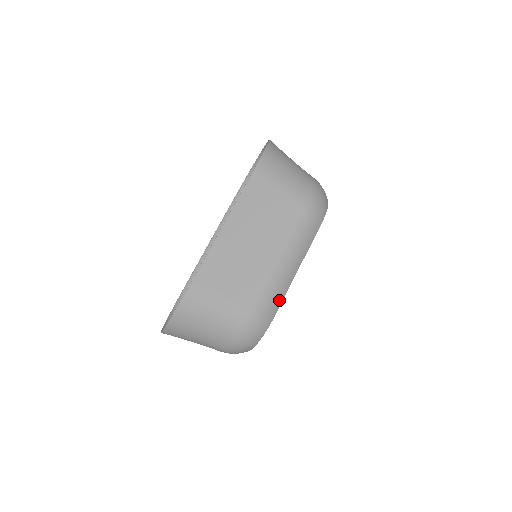
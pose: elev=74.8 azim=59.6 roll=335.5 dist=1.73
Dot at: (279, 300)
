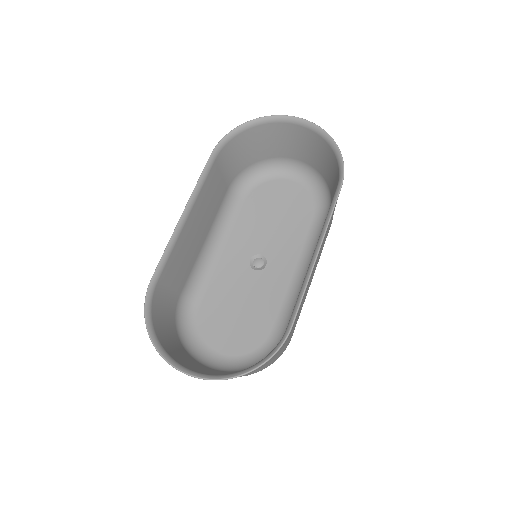
Dot at: occluded
